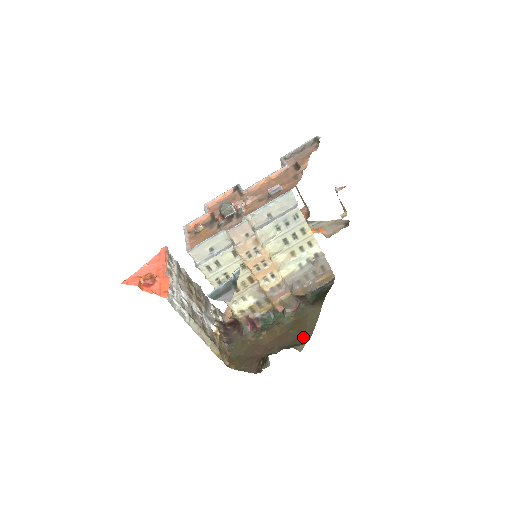
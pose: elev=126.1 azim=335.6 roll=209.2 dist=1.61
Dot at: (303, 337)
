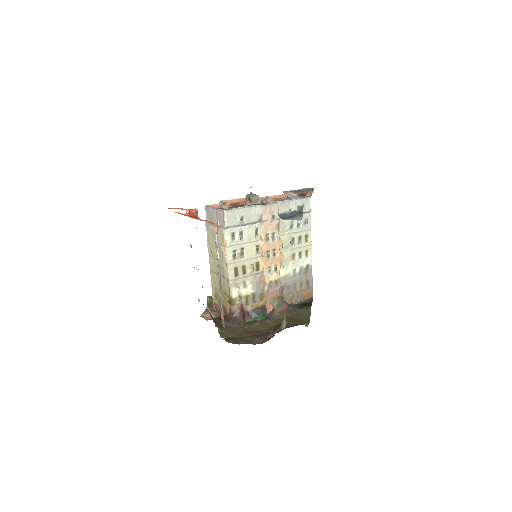
Dot at: (302, 323)
